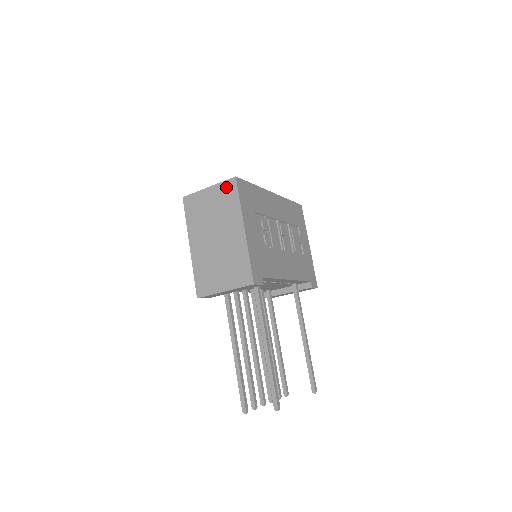
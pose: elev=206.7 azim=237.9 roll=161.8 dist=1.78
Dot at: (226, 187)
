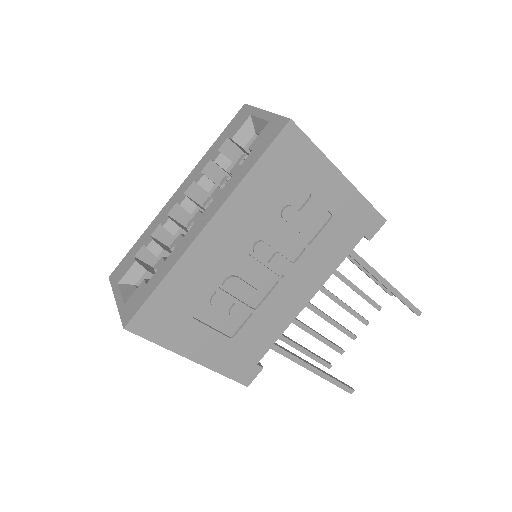
Dot at: occluded
